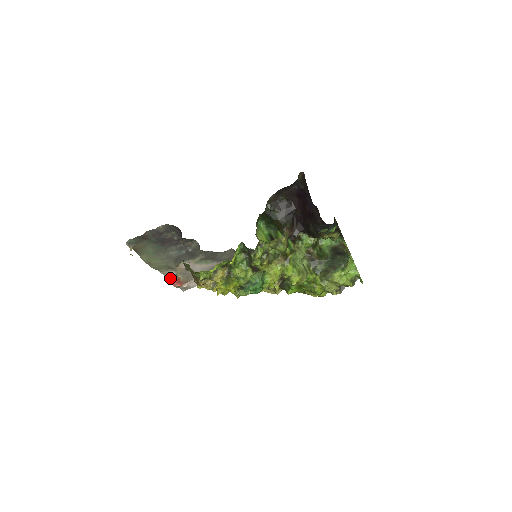
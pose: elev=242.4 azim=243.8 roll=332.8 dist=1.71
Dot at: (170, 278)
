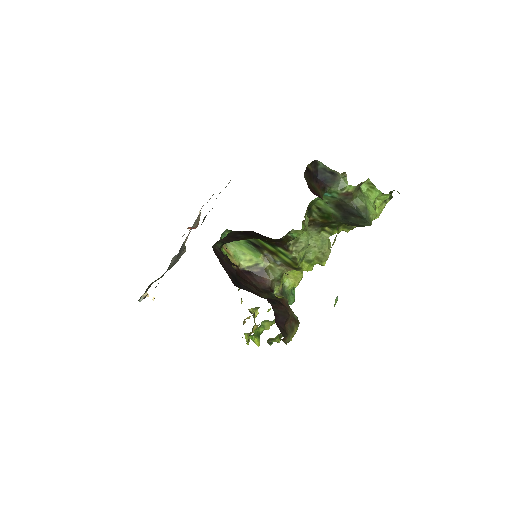
Dot at: occluded
